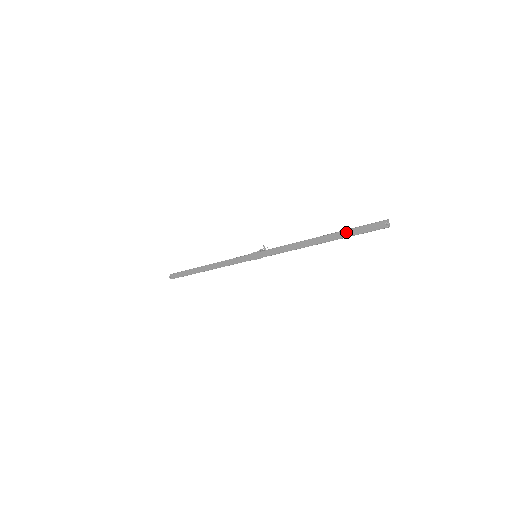
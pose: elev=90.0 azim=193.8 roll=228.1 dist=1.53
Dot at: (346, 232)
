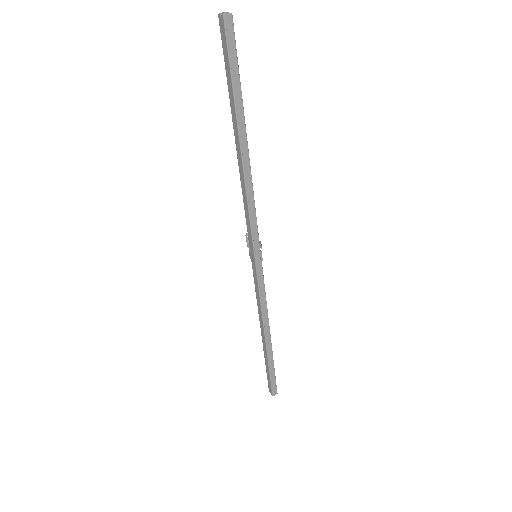
Dot at: (229, 92)
